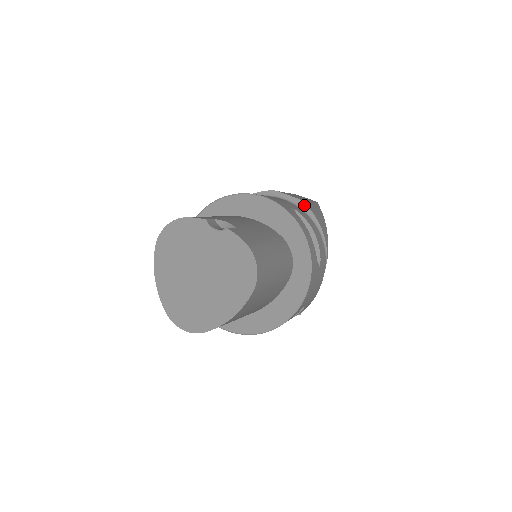
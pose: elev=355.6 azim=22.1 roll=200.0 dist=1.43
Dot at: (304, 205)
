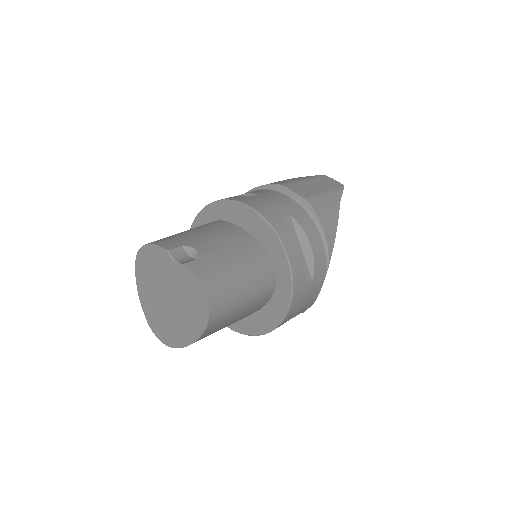
Dot at: (309, 206)
